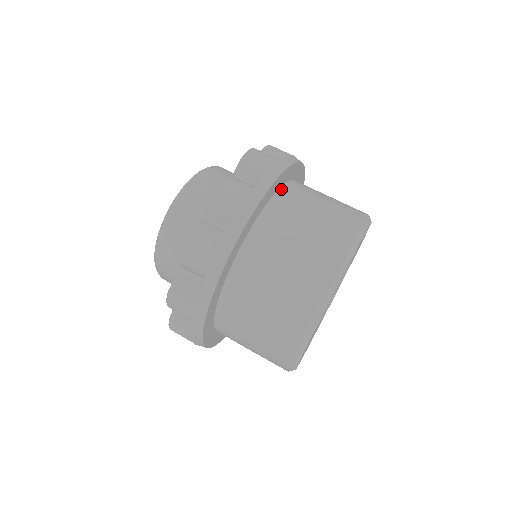
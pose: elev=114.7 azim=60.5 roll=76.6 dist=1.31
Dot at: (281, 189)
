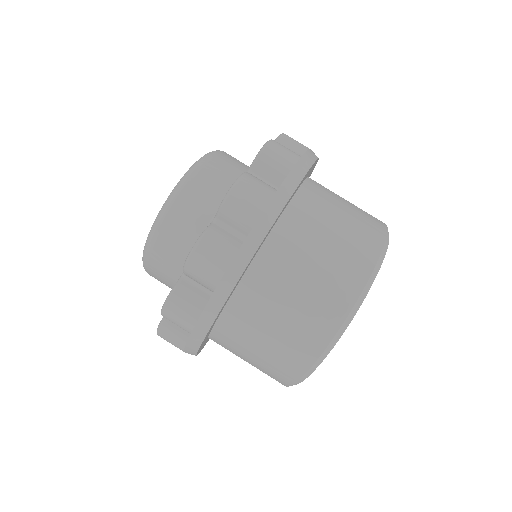
Dot at: (243, 280)
